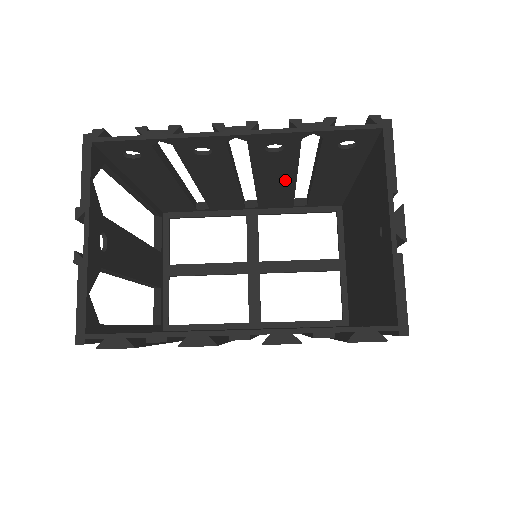
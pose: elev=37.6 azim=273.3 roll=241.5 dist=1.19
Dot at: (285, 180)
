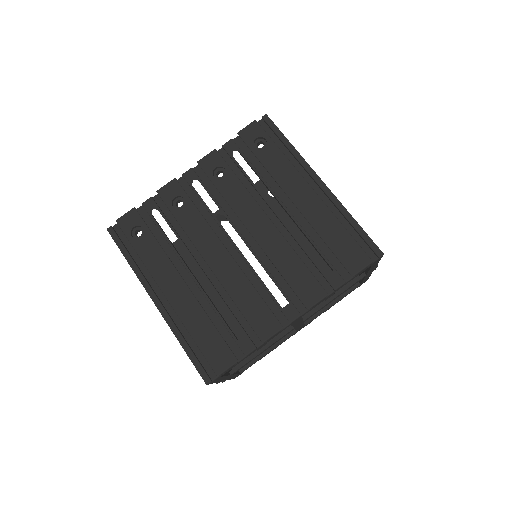
Dot at: occluded
